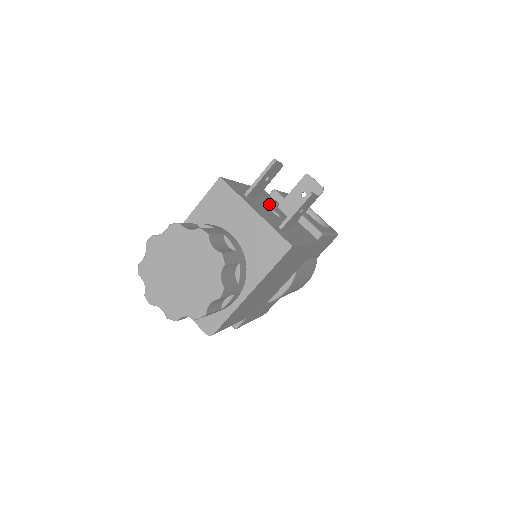
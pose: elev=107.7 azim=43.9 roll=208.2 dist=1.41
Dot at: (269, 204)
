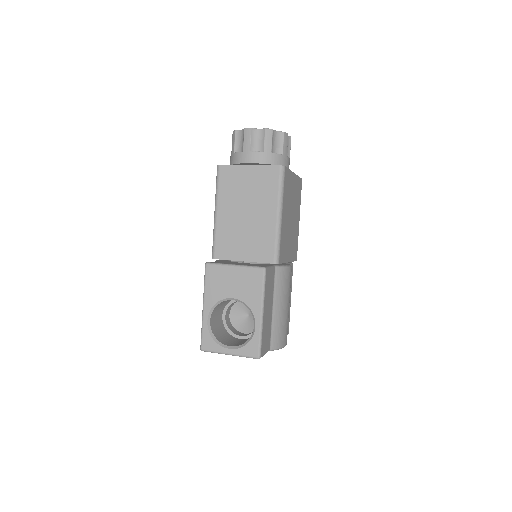
Dot at: occluded
